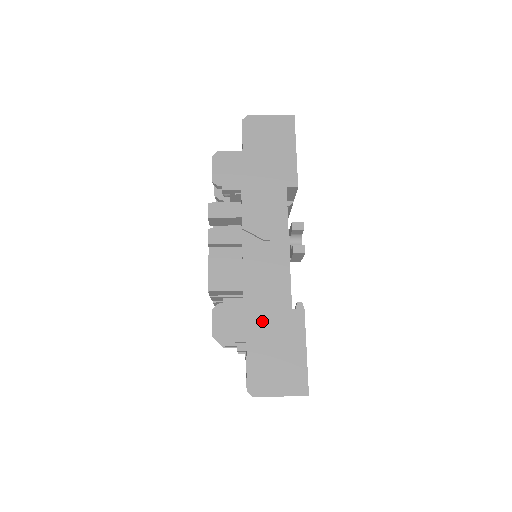
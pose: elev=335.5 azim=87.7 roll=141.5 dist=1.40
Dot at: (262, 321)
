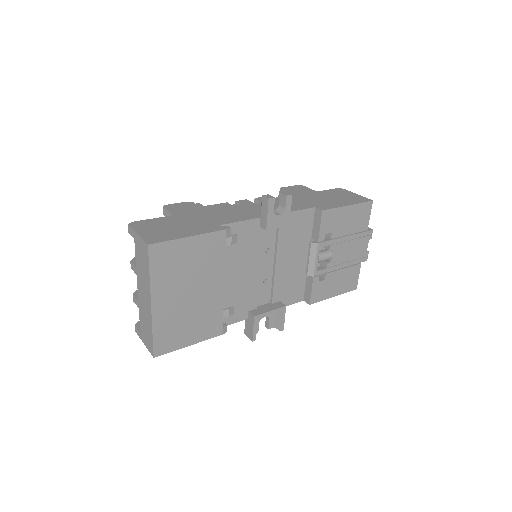
Dot at: (197, 217)
